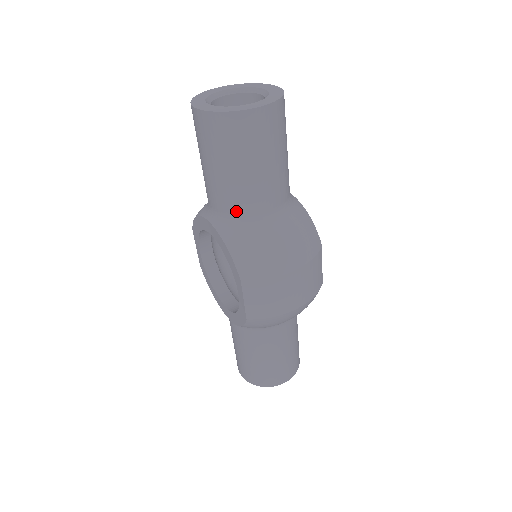
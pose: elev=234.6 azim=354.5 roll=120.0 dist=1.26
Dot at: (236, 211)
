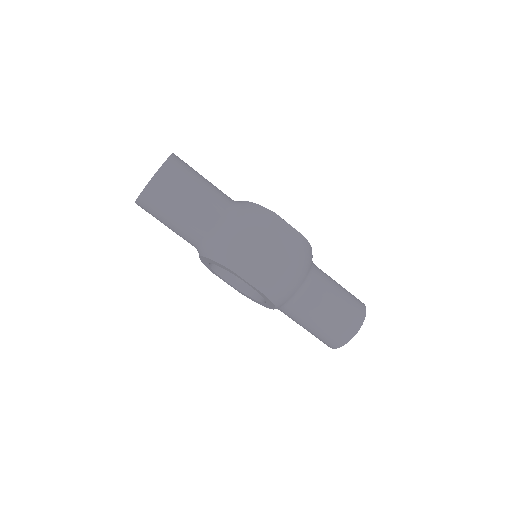
Dot at: (202, 236)
